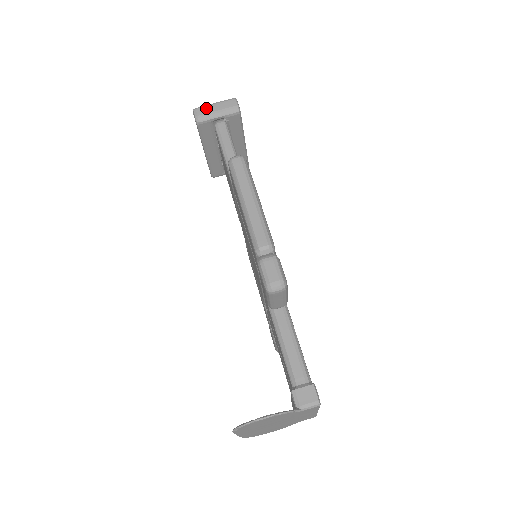
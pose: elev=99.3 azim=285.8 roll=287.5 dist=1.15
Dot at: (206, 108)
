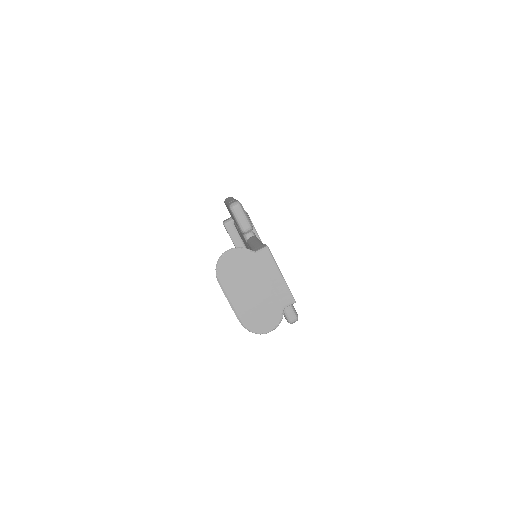
Dot at: (229, 218)
